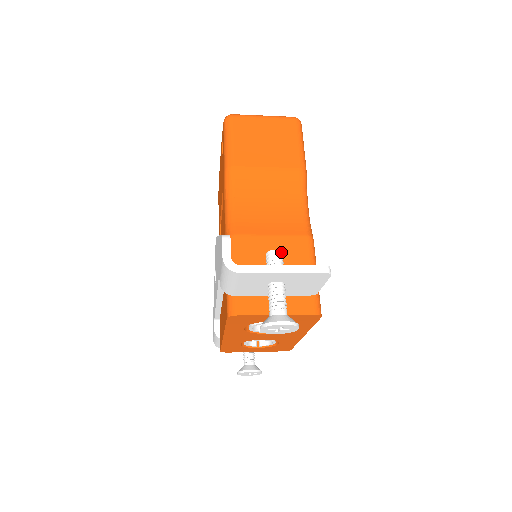
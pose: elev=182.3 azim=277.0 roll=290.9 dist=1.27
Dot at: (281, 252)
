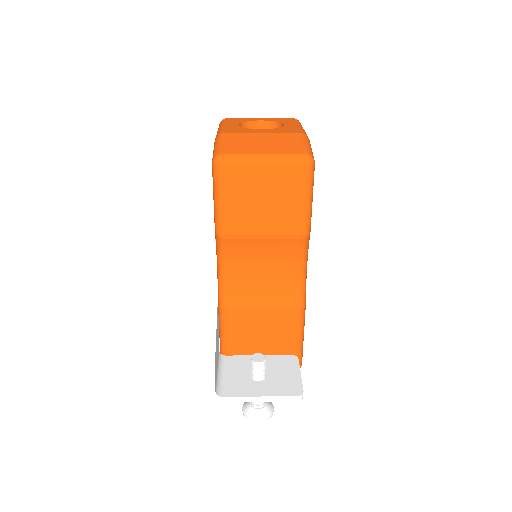
Dot at: (264, 362)
